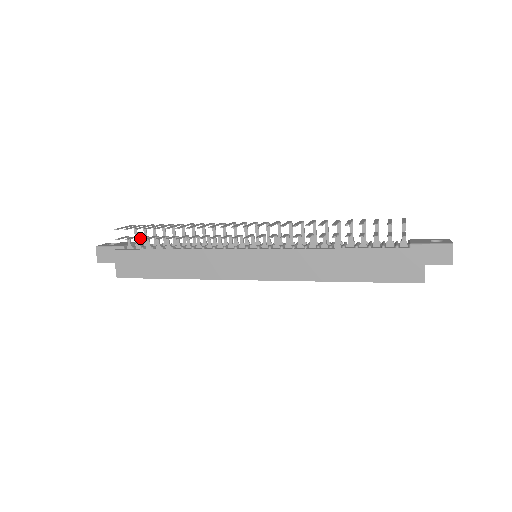
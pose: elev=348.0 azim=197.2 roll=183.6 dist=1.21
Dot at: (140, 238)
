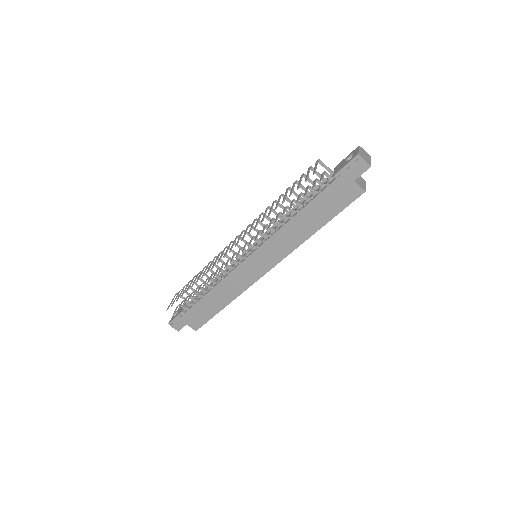
Dot at: (184, 303)
